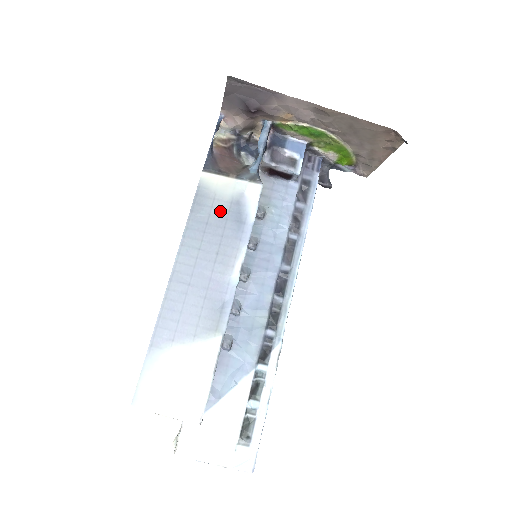
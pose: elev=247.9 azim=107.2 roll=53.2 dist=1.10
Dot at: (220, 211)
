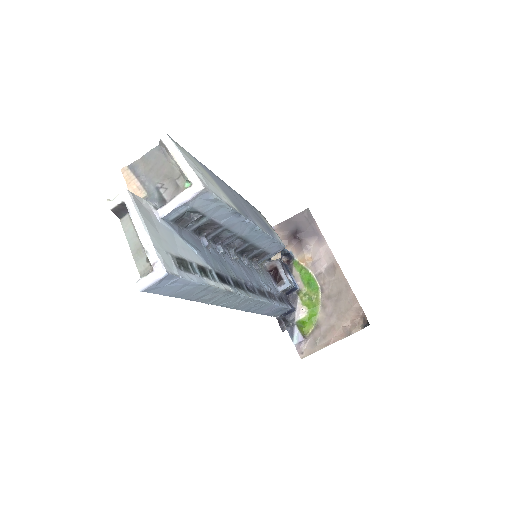
Dot at: (262, 219)
